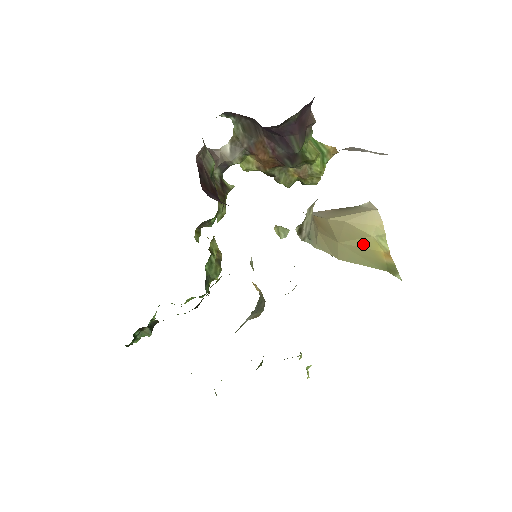
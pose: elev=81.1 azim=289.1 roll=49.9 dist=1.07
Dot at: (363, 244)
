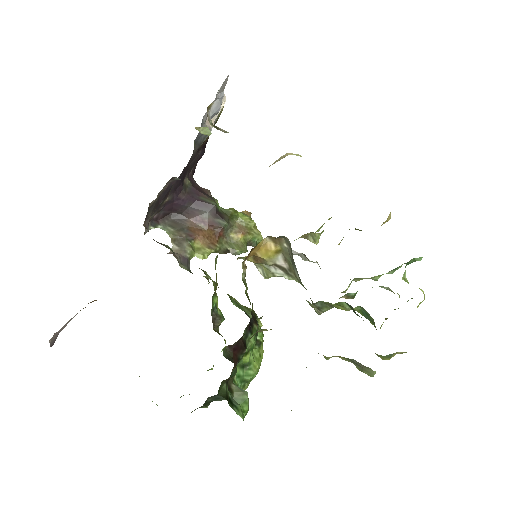
Dot at: occluded
